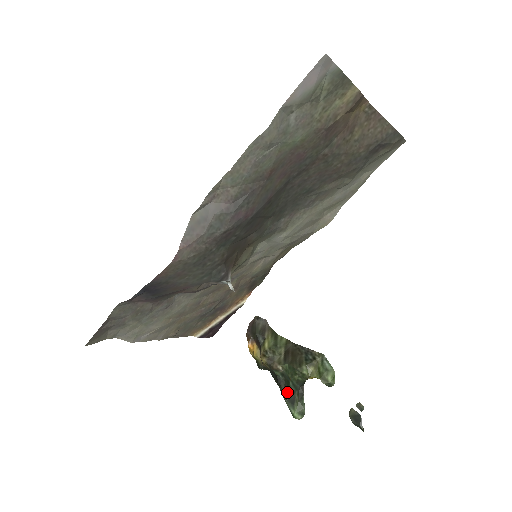
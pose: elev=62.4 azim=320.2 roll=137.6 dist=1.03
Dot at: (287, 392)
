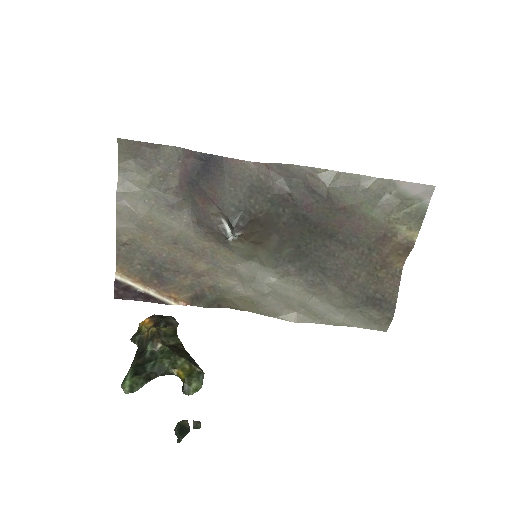
Dot at: (140, 365)
